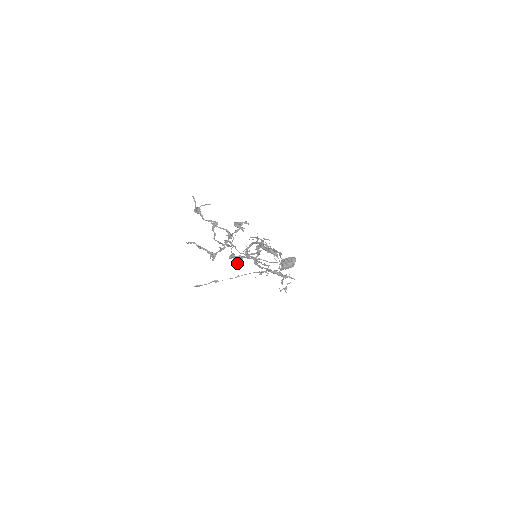
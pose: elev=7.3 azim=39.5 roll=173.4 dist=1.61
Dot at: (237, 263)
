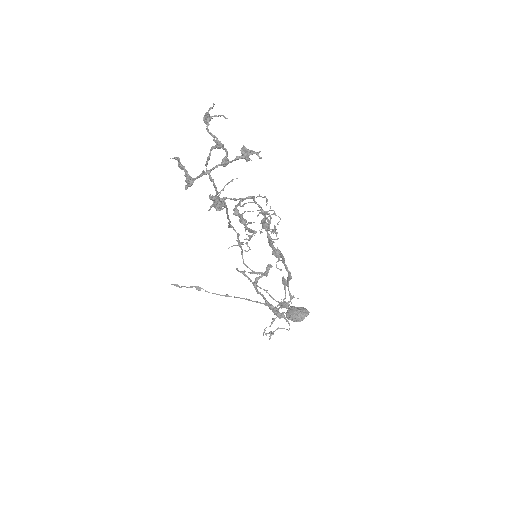
Dot at: (213, 204)
